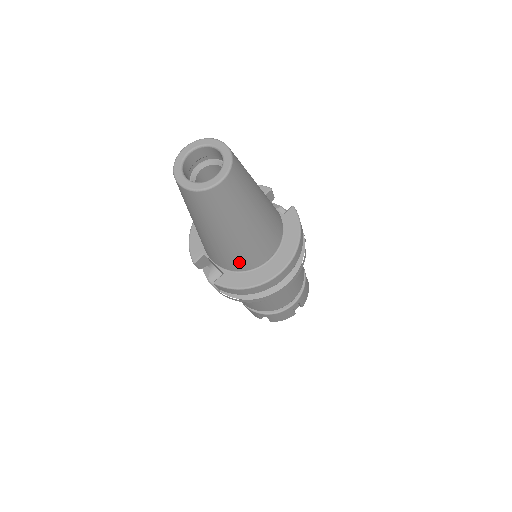
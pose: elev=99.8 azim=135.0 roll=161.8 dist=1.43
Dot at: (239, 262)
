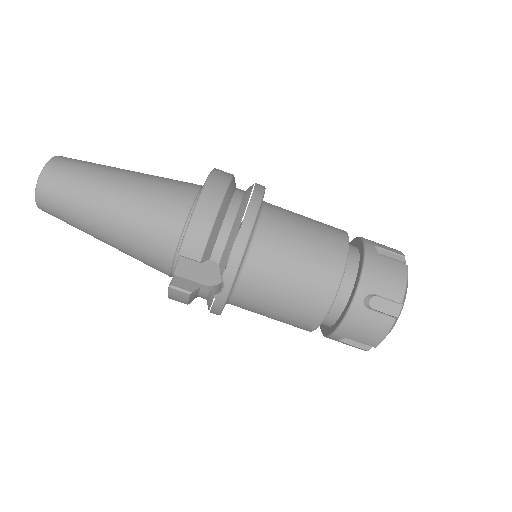
Dot at: (168, 211)
